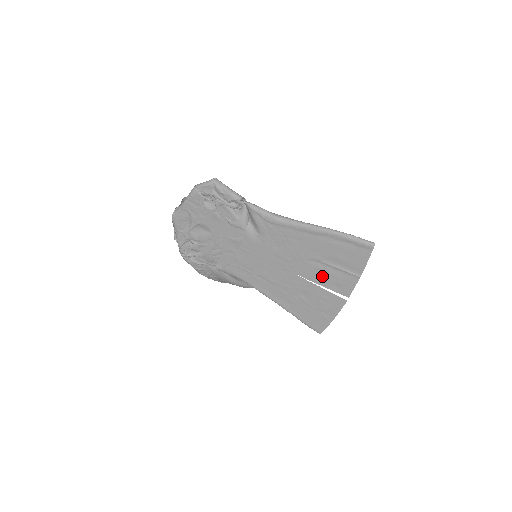
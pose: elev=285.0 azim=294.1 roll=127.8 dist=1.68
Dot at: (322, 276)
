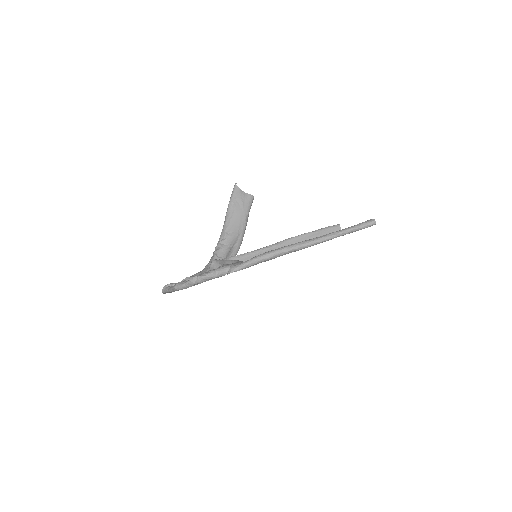
Dot at: occluded
